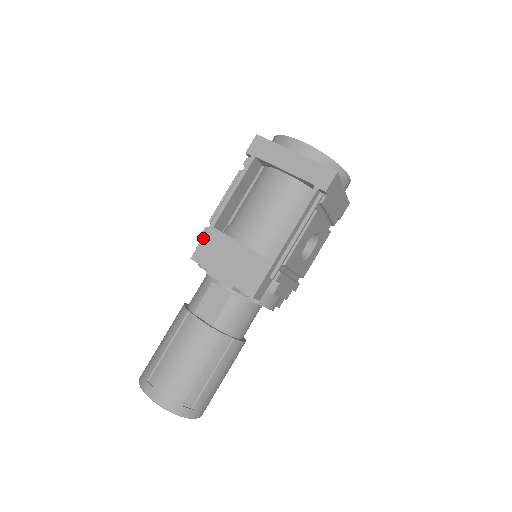
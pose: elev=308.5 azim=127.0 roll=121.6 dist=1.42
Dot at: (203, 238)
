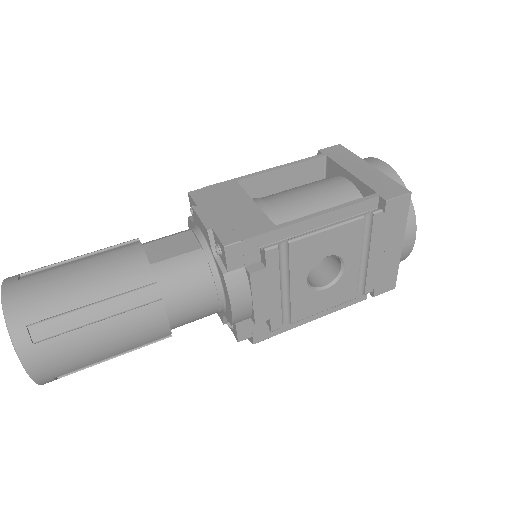
Dot at: (217, 184)
